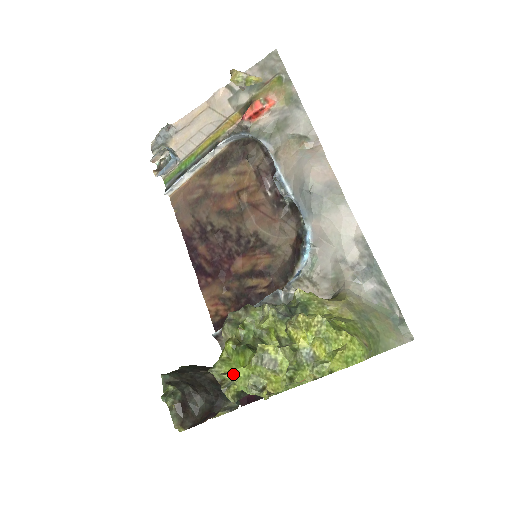
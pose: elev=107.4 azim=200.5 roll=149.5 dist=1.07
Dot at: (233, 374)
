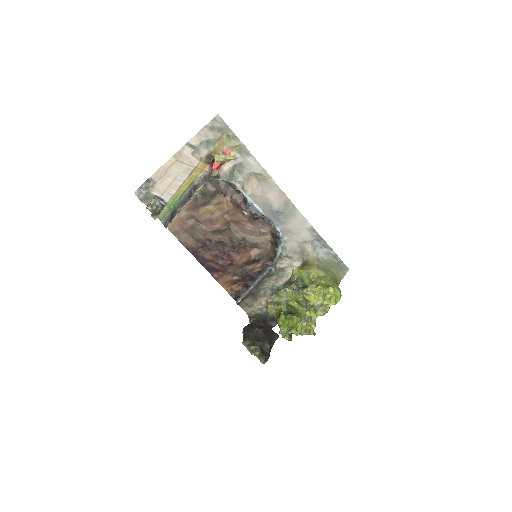
Dot at: (292, 330)
